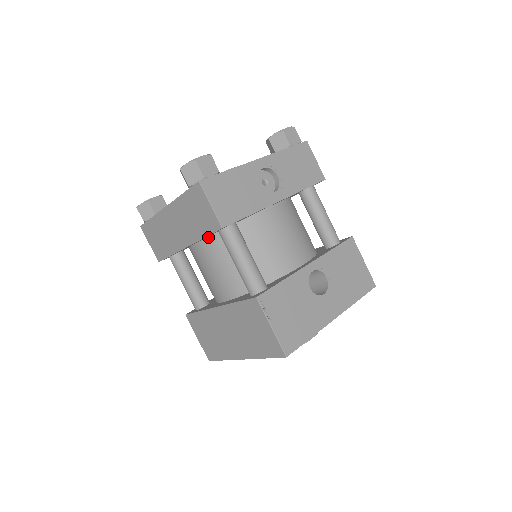
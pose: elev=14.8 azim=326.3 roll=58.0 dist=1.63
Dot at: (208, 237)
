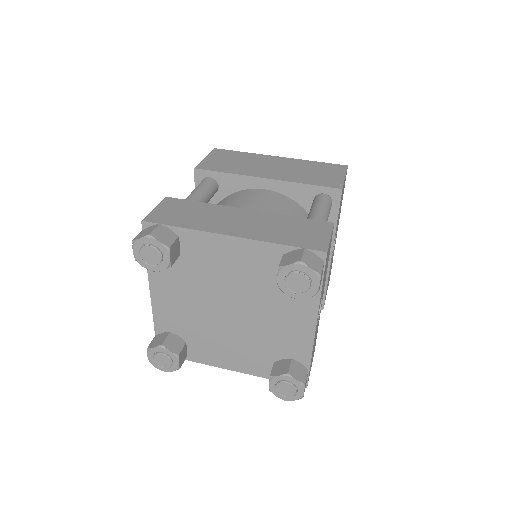
Dot at: occluded
